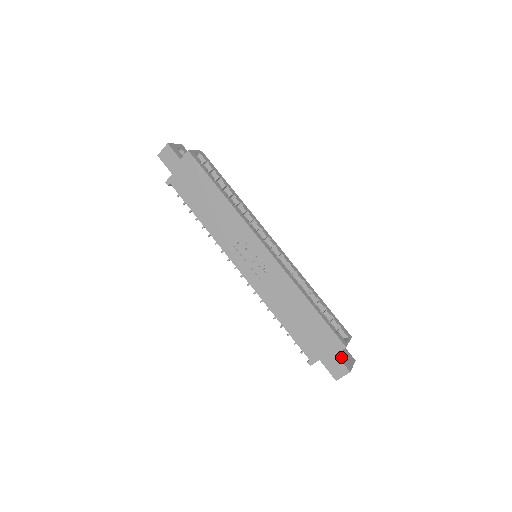
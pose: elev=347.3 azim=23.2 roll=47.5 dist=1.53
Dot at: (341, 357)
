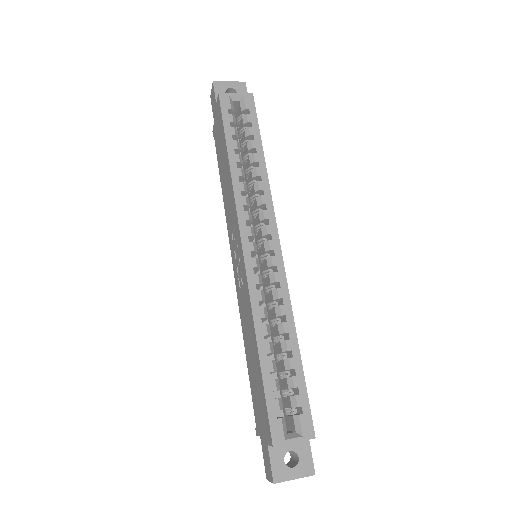
Dot at: (277, 454)
